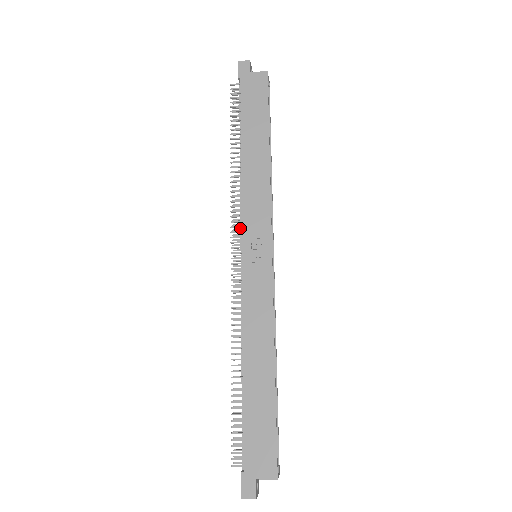
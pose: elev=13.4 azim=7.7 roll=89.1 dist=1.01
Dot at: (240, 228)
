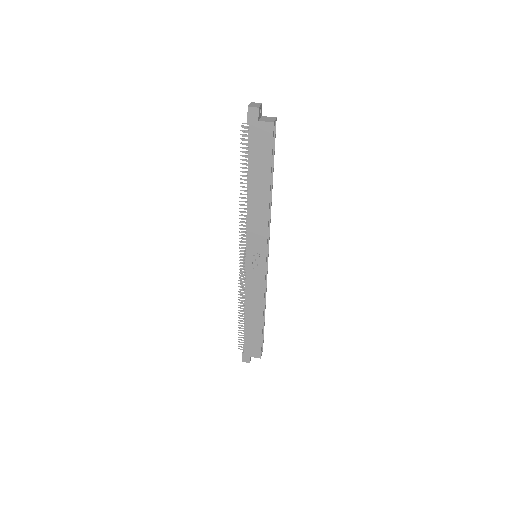
Dot at: (246, 238)
